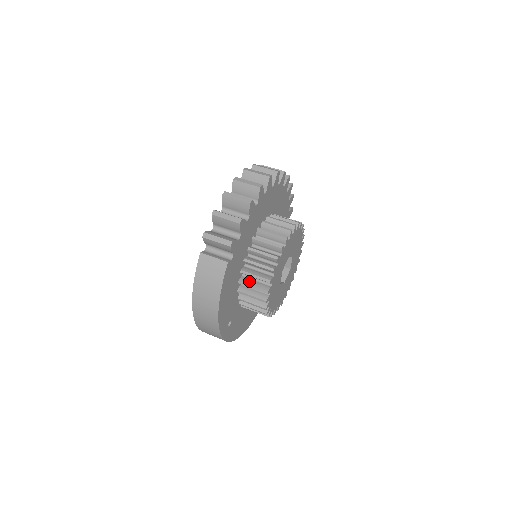
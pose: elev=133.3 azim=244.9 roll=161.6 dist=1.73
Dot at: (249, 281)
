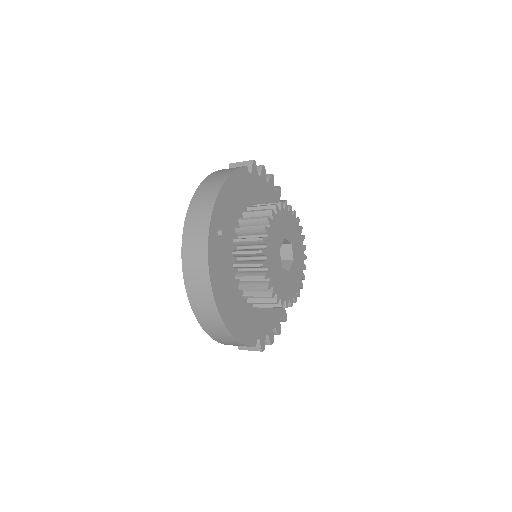
Dot at: occluded
